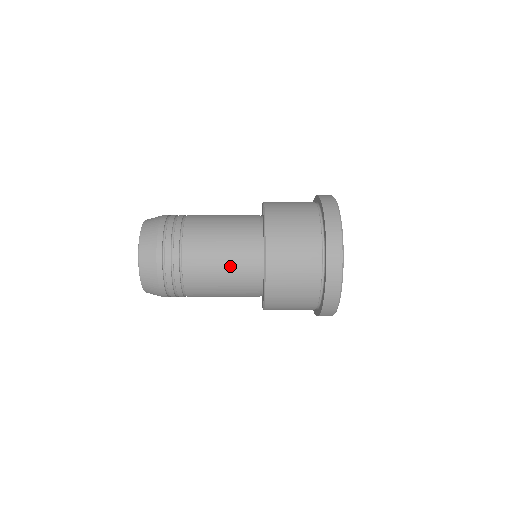
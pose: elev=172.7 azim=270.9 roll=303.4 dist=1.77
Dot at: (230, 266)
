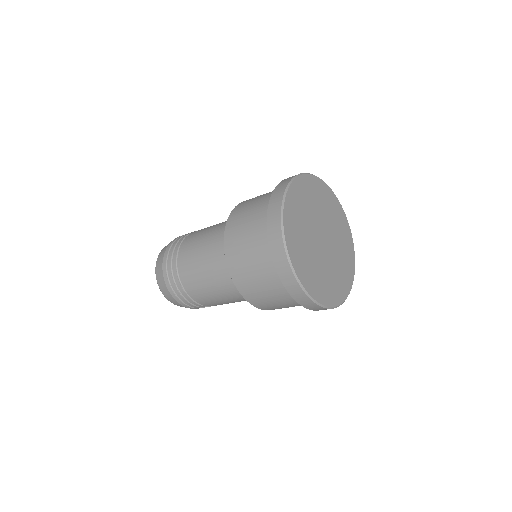
Dot at: (211, 270)
